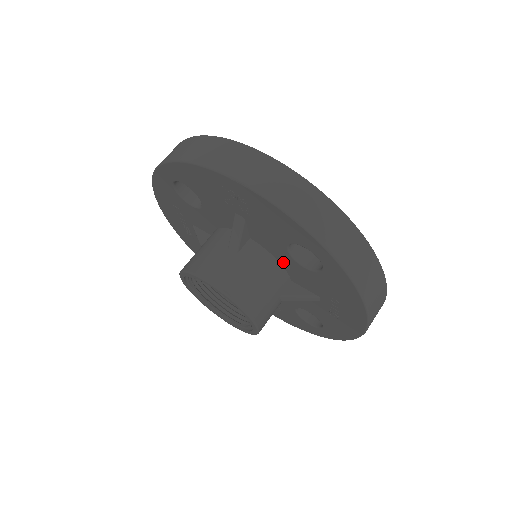
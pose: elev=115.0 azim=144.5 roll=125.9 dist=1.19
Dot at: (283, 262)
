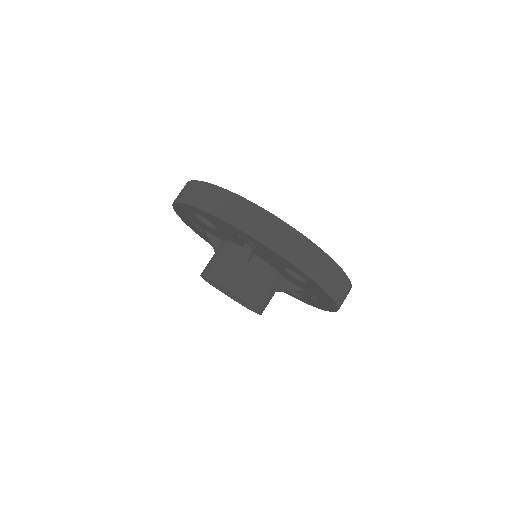
Dot at: (279, 270)
